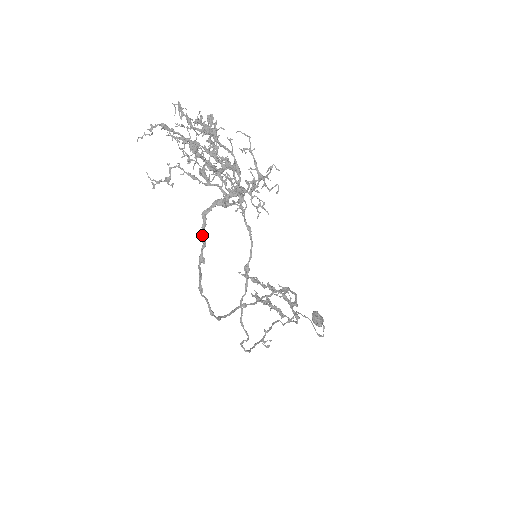
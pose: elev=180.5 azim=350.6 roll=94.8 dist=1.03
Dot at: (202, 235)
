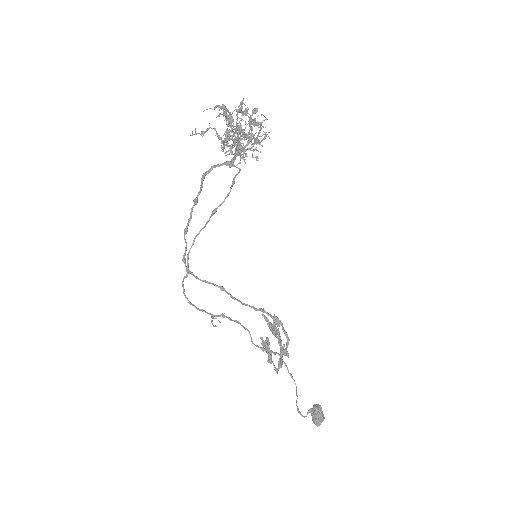
Dot at: (202, 177)
